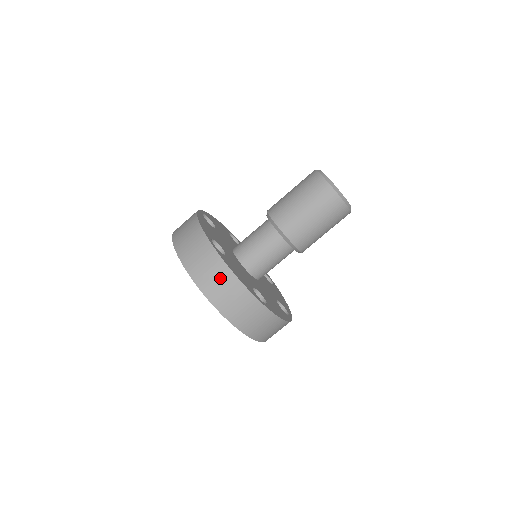
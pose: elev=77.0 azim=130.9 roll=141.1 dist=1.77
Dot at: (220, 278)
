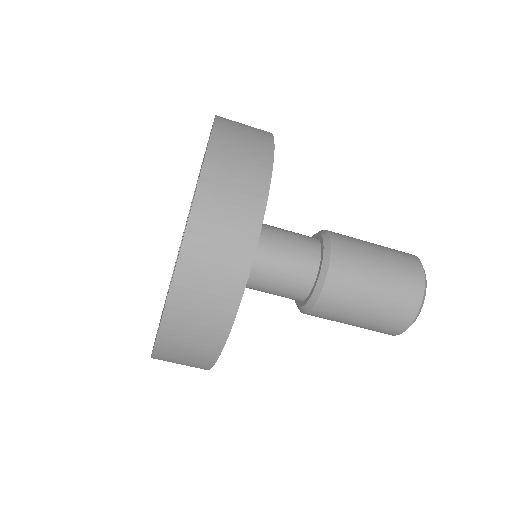
Dot at: (233, 232)
